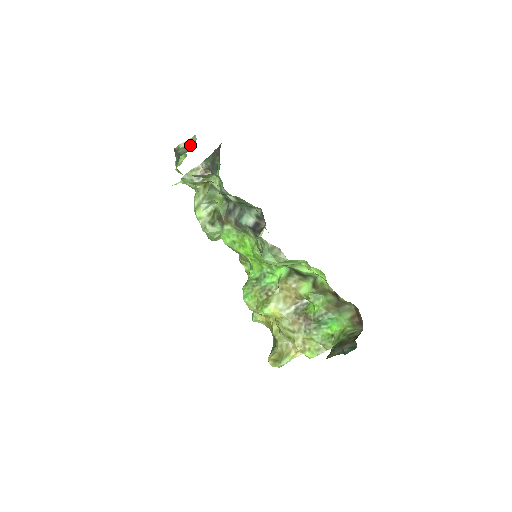
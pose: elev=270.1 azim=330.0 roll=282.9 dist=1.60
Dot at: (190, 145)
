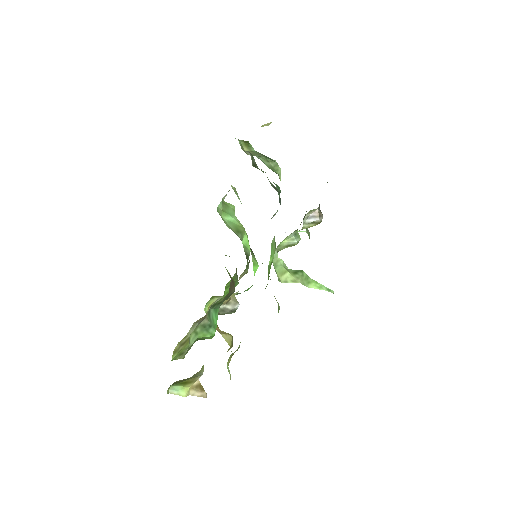
Dot at: (267, 125)
